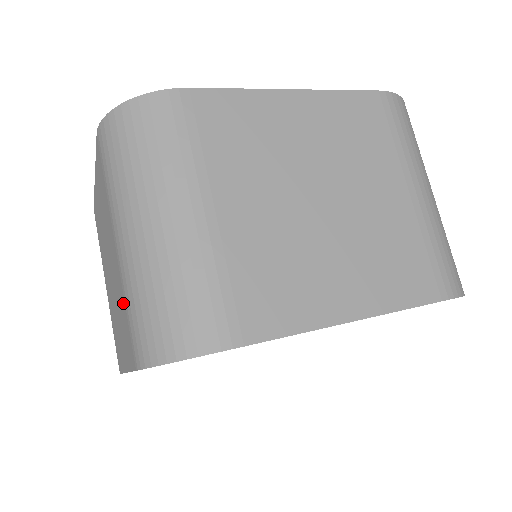
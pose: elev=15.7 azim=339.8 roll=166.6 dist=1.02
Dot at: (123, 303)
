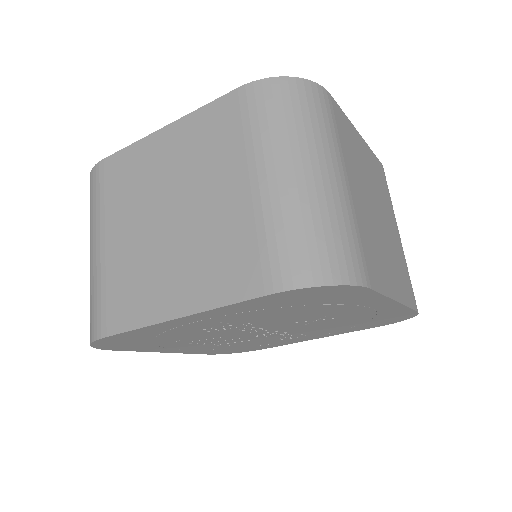
Dot at: (245, 235)
